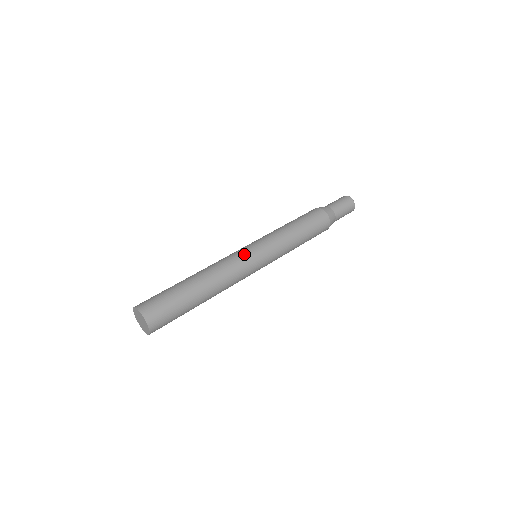
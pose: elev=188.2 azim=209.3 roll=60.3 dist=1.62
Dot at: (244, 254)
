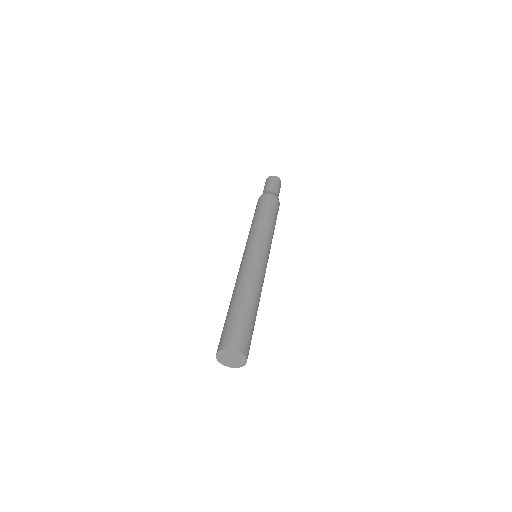
Dot at: (262, 261)
